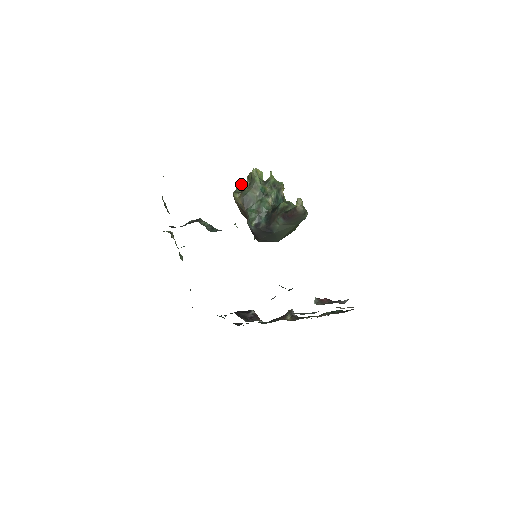
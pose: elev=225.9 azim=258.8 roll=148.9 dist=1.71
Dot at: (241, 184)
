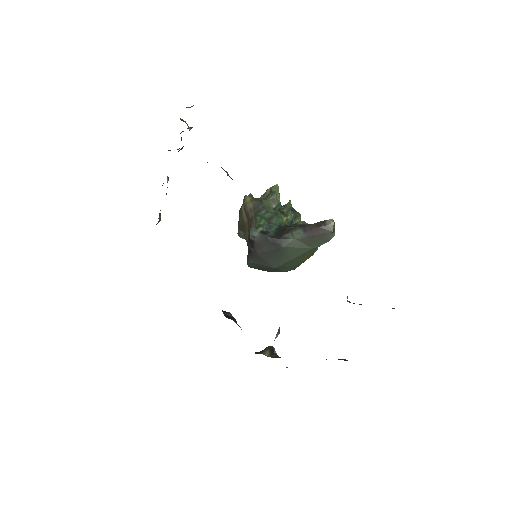
Dot at: (253, 197)
